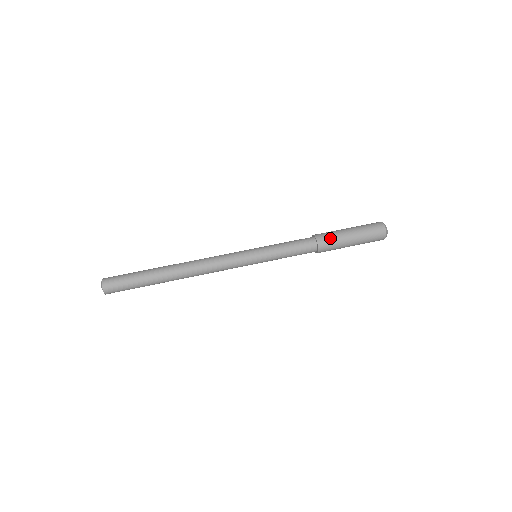
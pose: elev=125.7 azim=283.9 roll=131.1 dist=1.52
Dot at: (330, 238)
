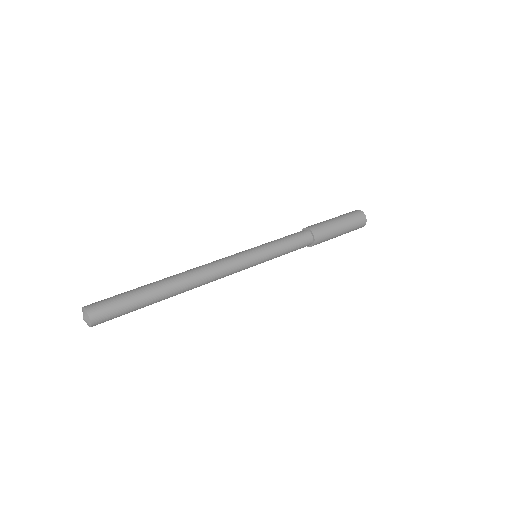
Dot at: (320, 225)
